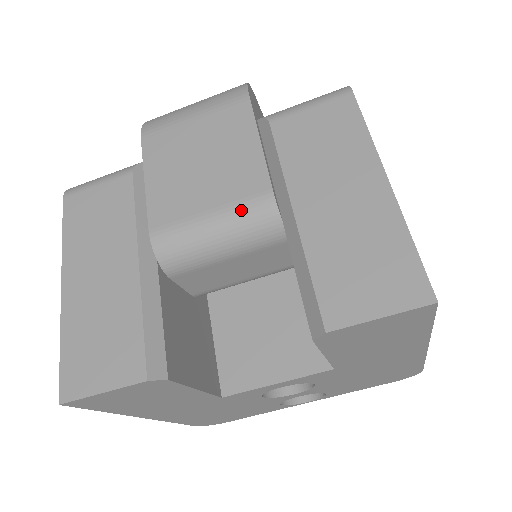
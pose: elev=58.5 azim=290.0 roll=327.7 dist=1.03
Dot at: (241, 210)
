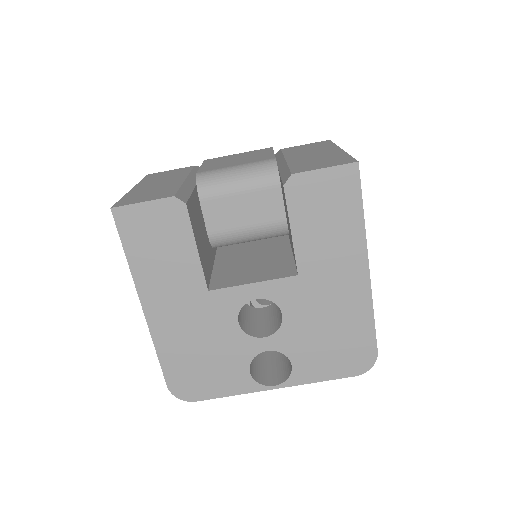
Dot at: (255, 164)
